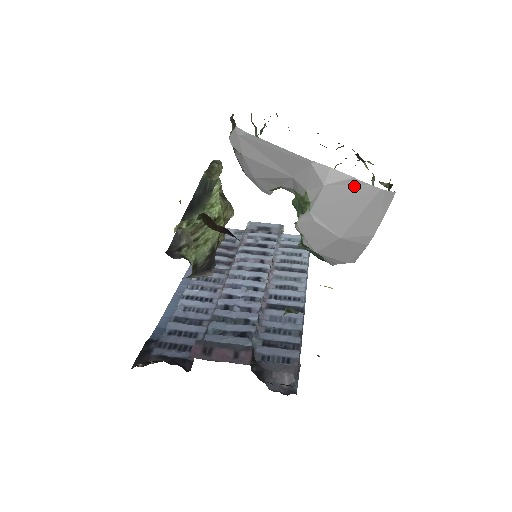
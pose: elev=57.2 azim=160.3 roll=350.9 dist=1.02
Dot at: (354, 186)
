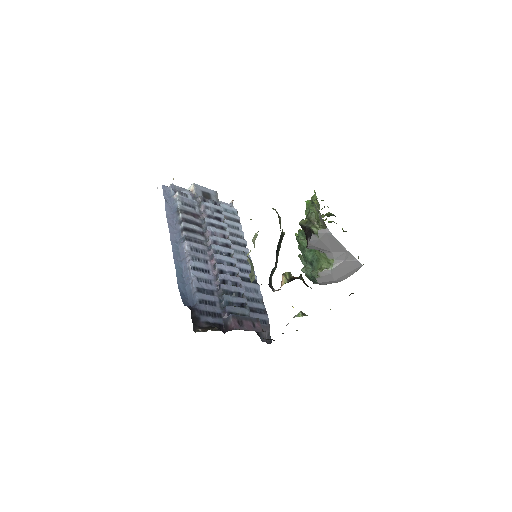
Dot at: (354, 263)
